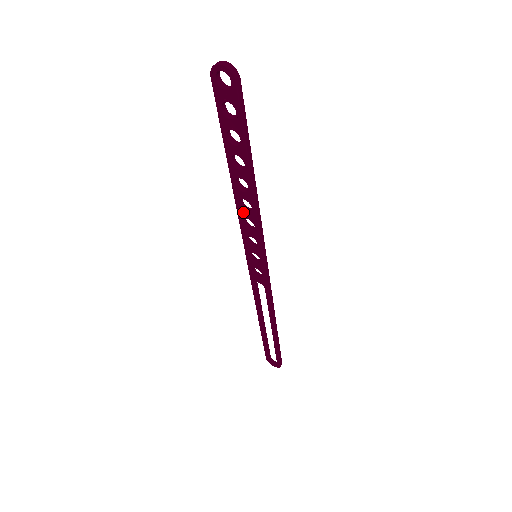
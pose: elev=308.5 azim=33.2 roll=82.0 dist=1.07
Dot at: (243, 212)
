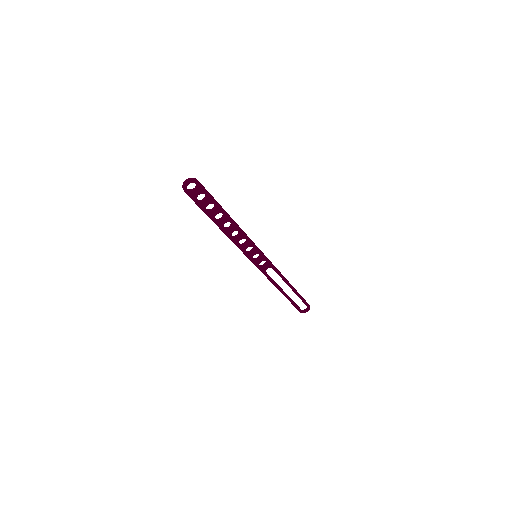
Dot at: (236, 239)
